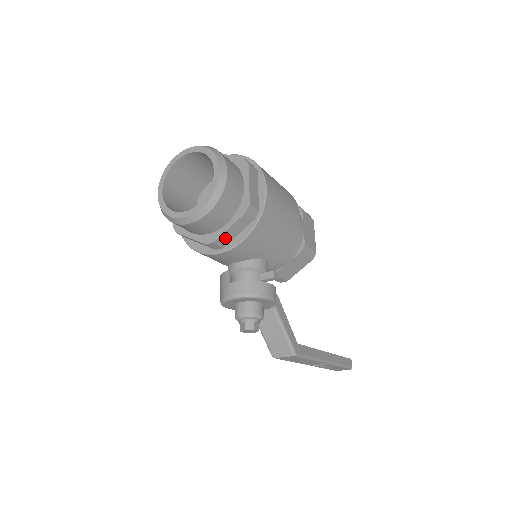
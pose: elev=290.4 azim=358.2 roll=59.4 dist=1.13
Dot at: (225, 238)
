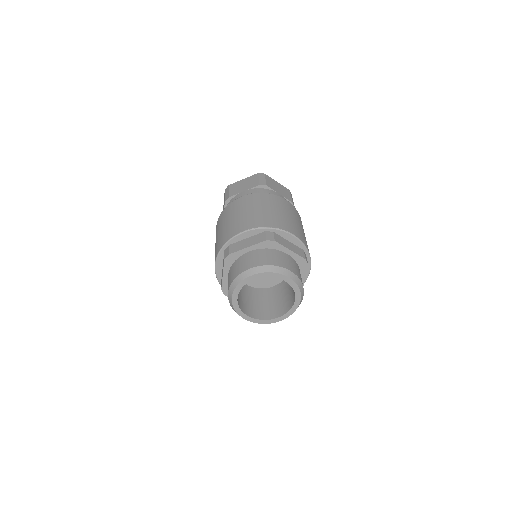
Dot at: occluded
